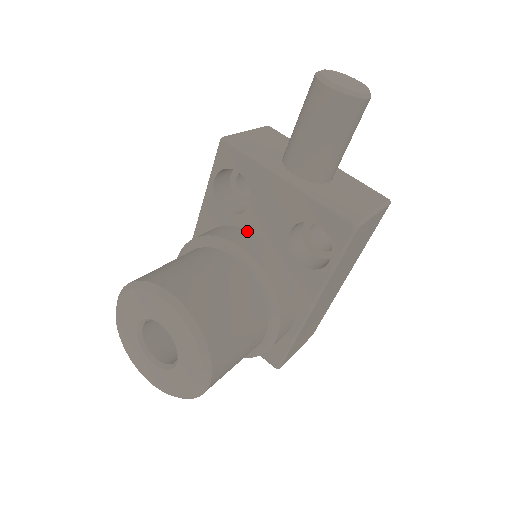
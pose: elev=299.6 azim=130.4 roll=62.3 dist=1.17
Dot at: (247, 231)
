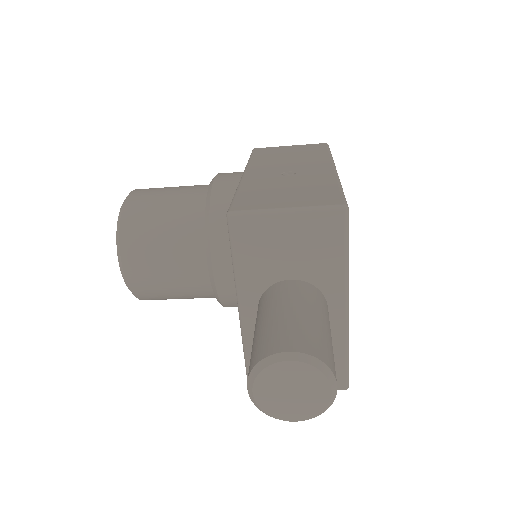
Dot at: occluded
